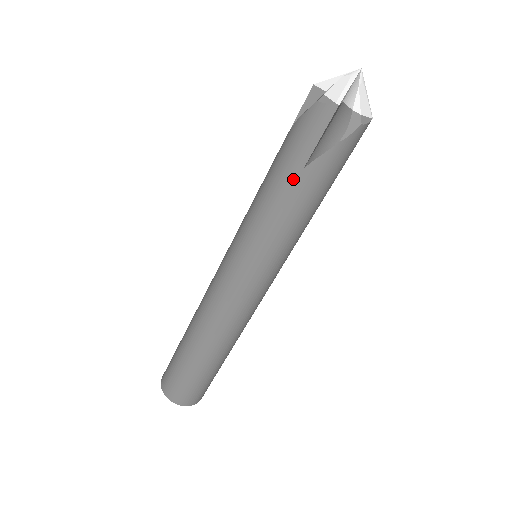
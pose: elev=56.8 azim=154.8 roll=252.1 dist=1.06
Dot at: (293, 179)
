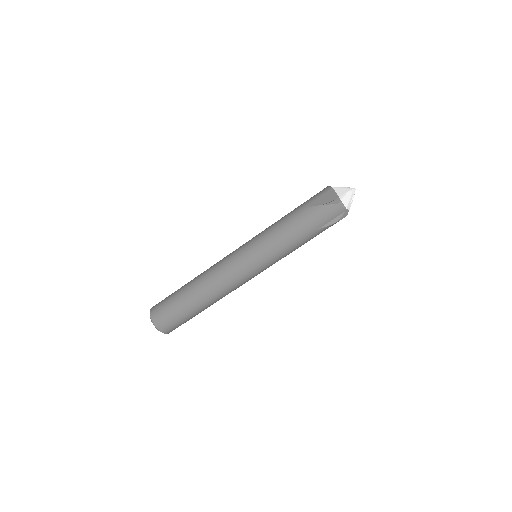
Dot at: (295, 212)
